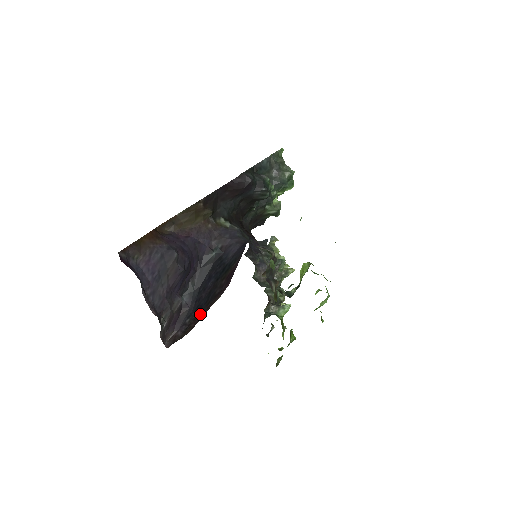
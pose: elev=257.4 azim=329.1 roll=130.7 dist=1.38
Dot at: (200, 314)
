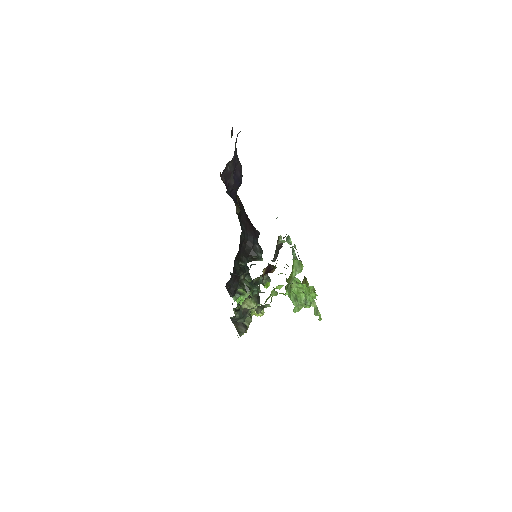
Dot at: occluded
